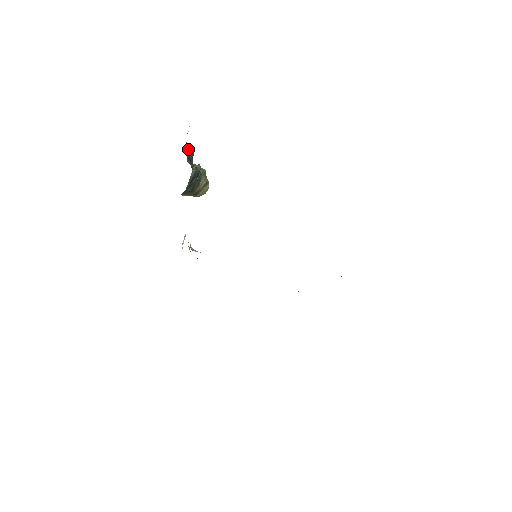
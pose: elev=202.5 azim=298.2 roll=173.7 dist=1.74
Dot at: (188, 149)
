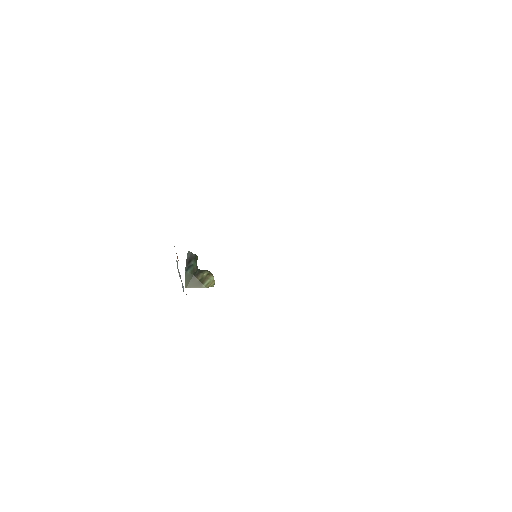
Dot at: occluded
